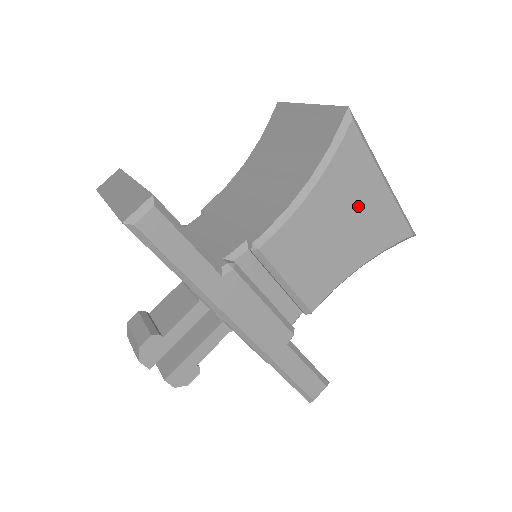
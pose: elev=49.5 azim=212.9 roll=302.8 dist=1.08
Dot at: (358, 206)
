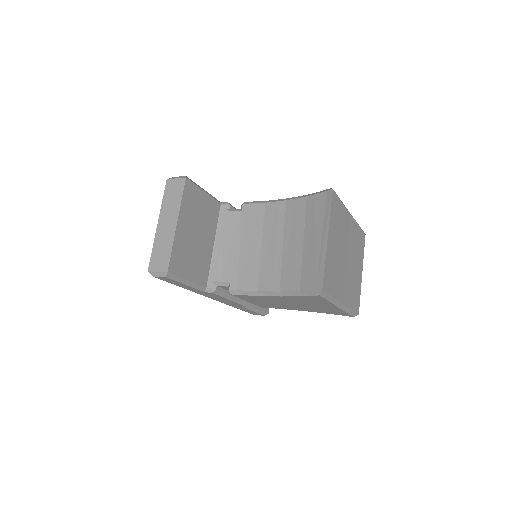
Dot at: (311, 305)
